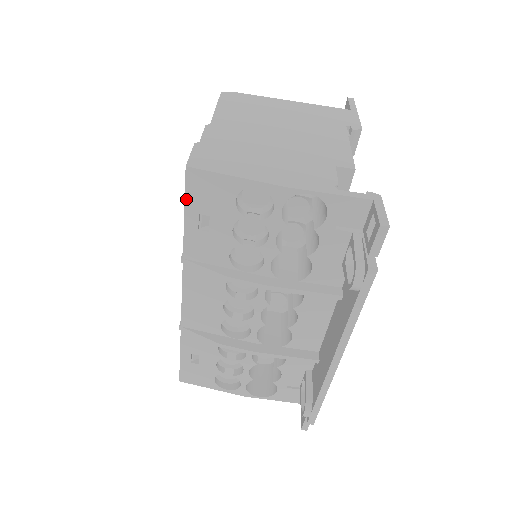
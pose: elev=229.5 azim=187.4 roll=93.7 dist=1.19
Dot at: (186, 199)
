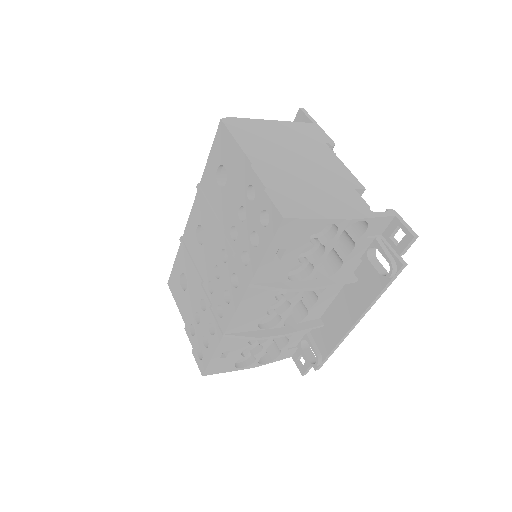
Dot at: (273, 241)
